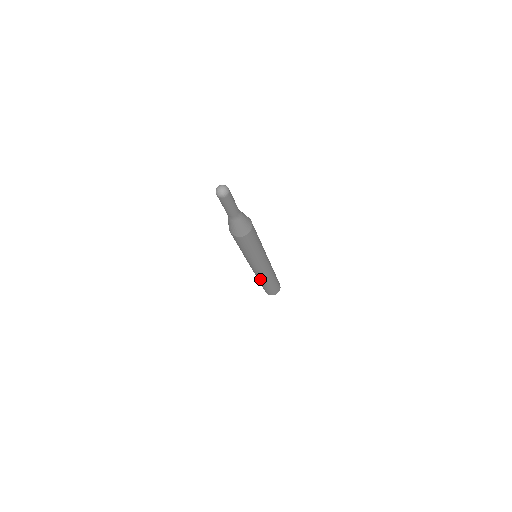
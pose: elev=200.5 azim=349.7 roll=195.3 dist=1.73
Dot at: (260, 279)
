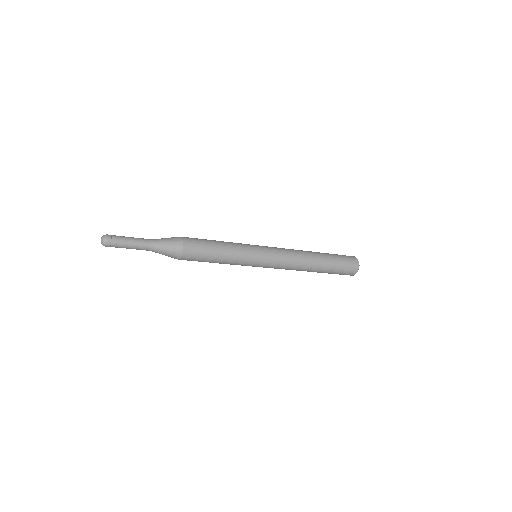
Dot at: occluded
